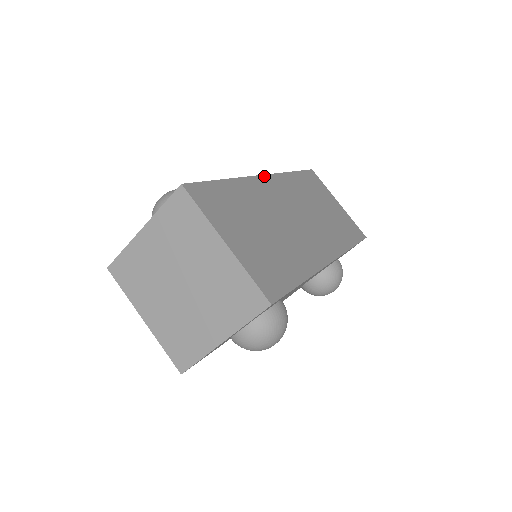
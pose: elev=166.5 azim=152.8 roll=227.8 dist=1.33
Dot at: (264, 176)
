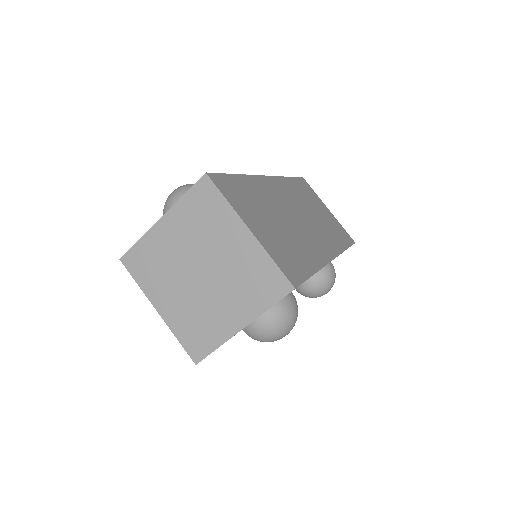
Dot at: (268, 177)
